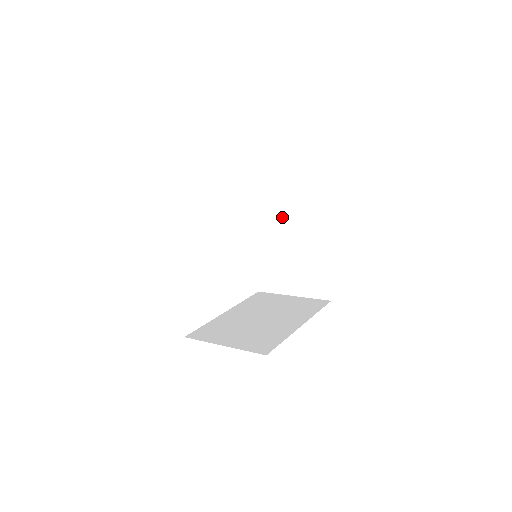
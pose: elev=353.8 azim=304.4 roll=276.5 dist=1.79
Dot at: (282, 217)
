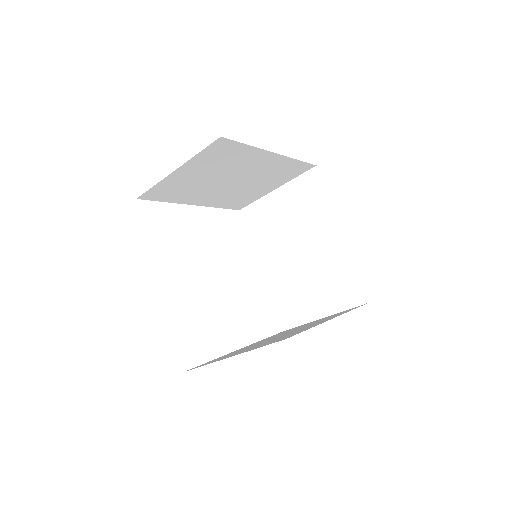
Dot at: (283, 228)
